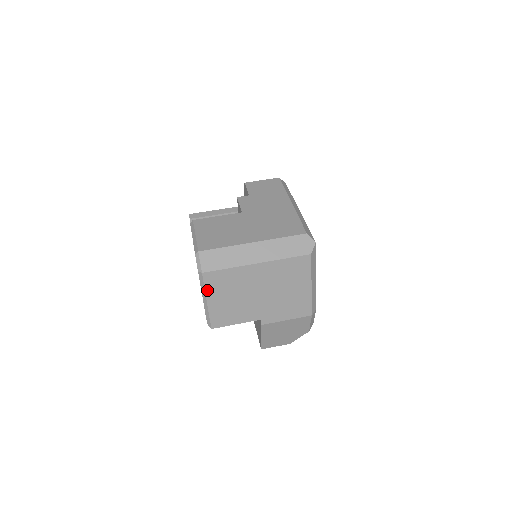
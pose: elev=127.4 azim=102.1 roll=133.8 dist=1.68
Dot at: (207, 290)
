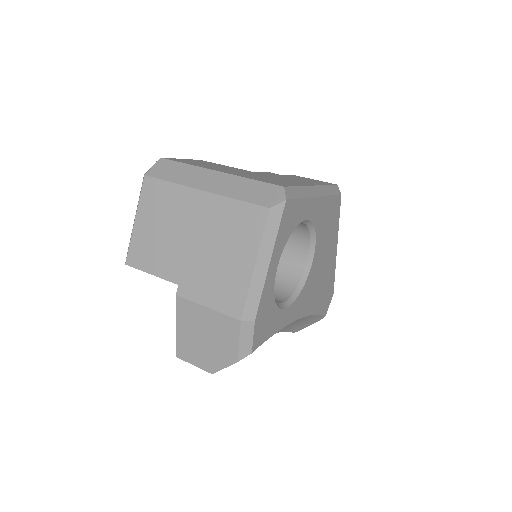
Dot at: (141, 203)
